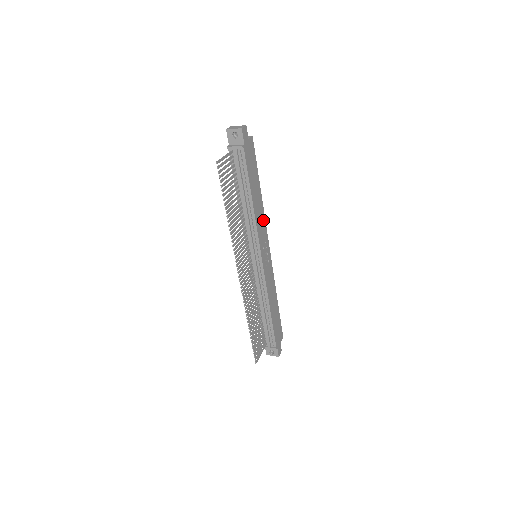
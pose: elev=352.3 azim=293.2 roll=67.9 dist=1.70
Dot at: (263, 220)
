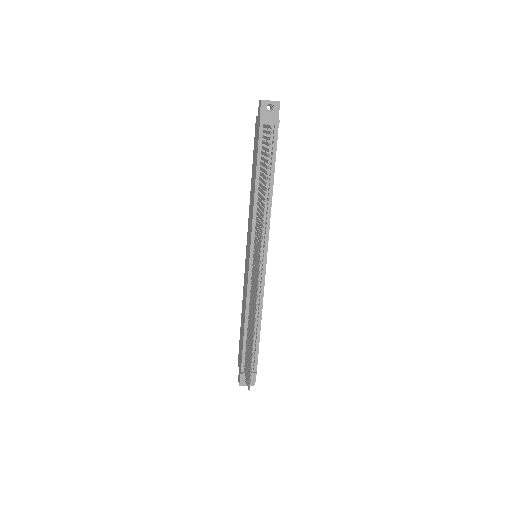
Dot at: occluded
